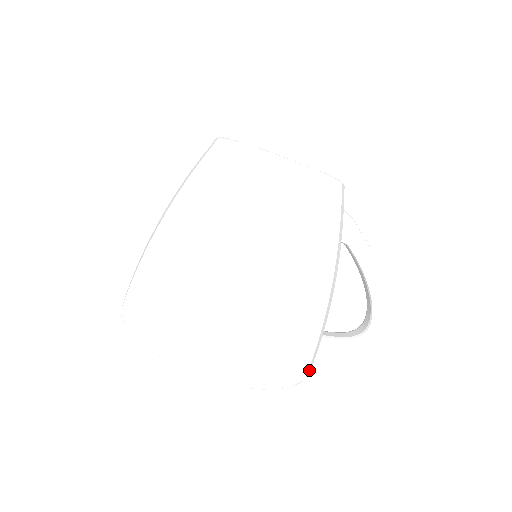
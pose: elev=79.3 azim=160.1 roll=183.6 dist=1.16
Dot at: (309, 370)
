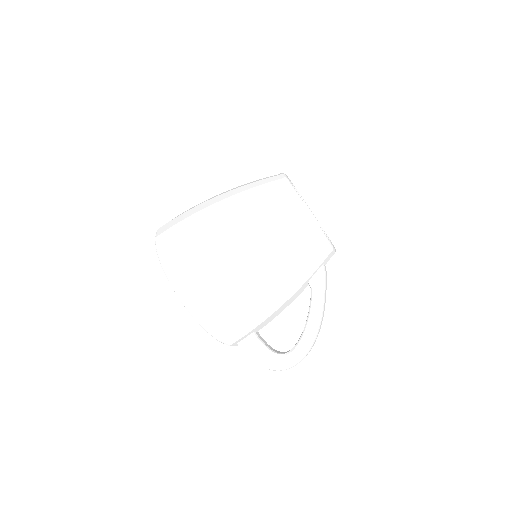
Dot at: (229, 341)
